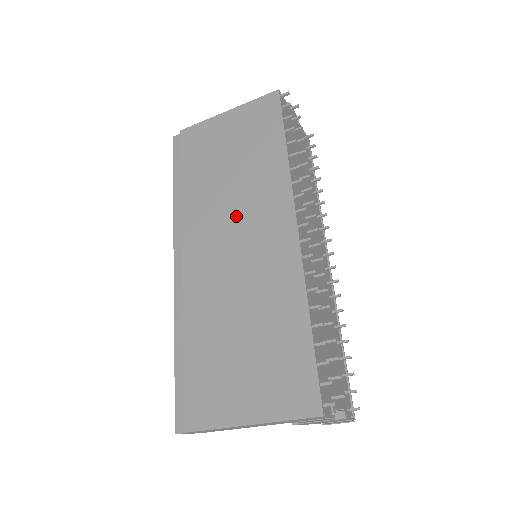
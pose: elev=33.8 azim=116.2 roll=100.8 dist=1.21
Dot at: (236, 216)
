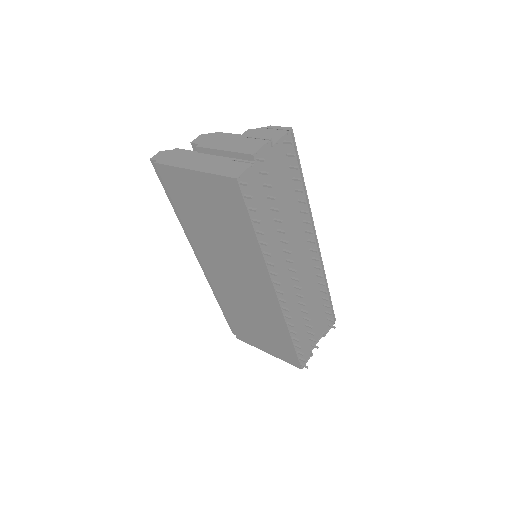
Dot at: (231, 263)
